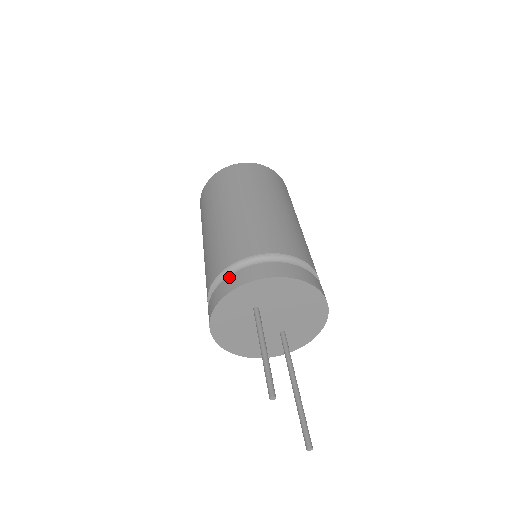
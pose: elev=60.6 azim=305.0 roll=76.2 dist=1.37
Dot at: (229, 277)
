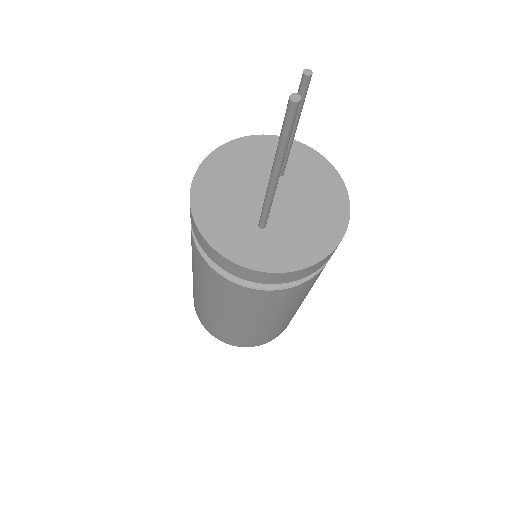
Dot at: occluded
